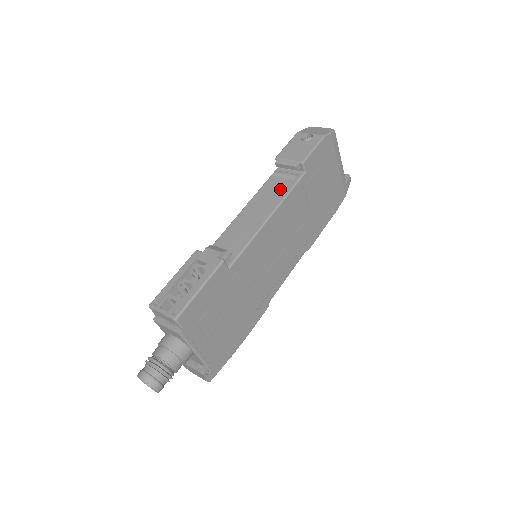
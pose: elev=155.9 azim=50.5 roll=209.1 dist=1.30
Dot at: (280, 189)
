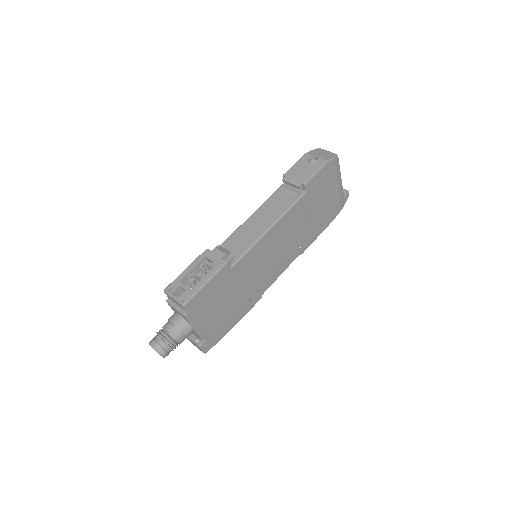
Dot at: (283, 204)
